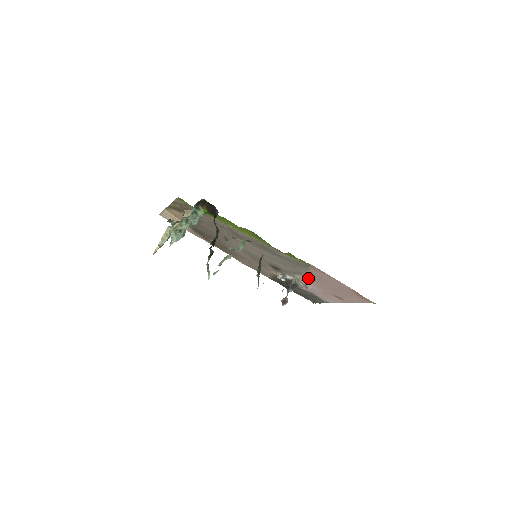
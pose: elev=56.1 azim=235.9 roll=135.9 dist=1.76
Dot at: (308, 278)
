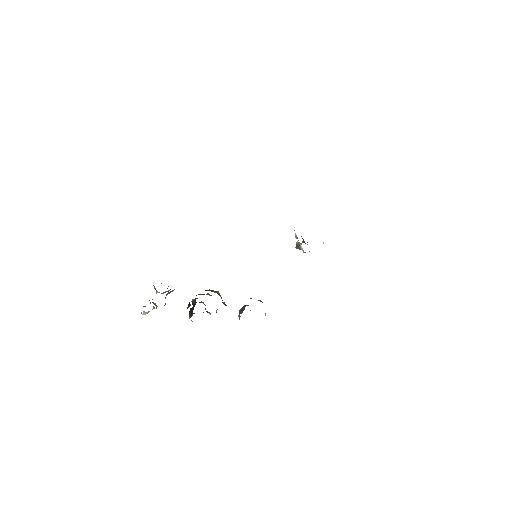
Dot at: occluded
